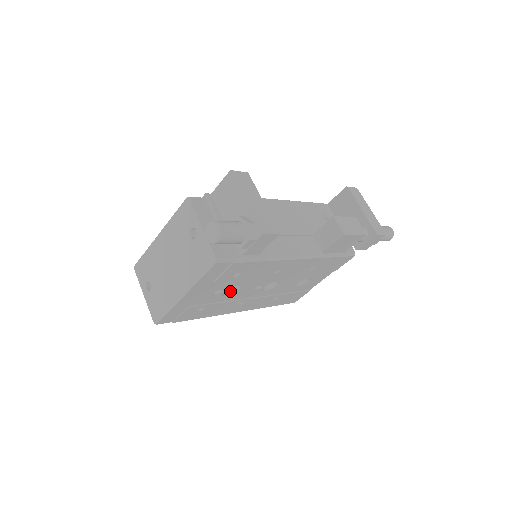
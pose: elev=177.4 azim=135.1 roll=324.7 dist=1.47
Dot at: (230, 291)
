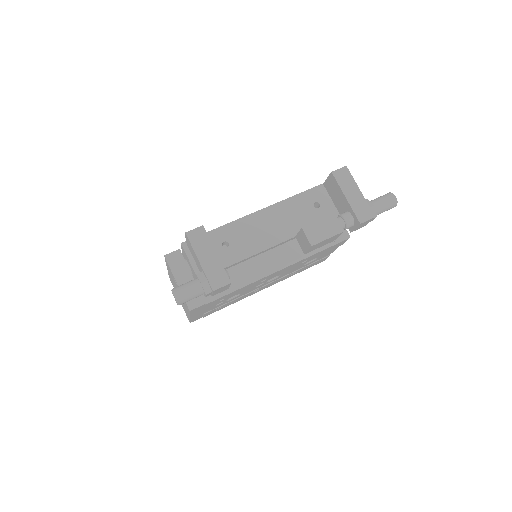
Dot at: occluded
